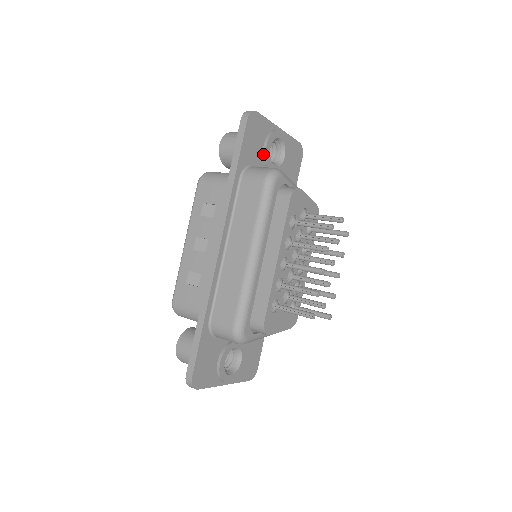
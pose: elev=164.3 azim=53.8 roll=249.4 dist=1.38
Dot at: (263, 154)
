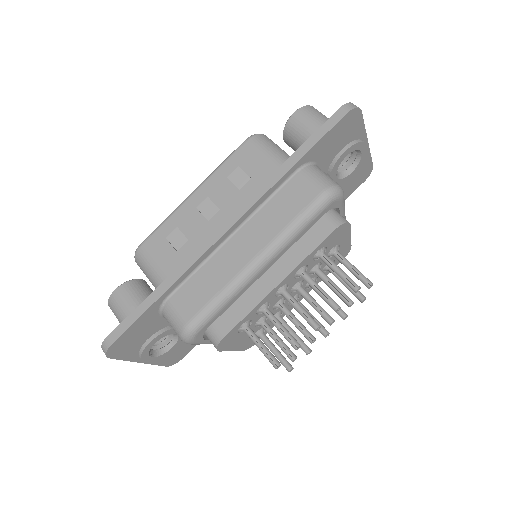
Dot at: (335, 158)
